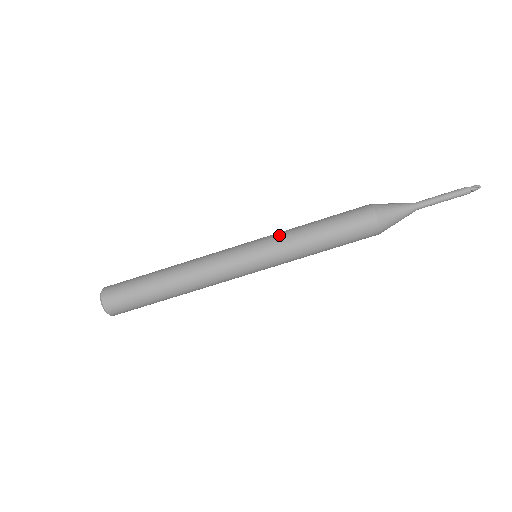
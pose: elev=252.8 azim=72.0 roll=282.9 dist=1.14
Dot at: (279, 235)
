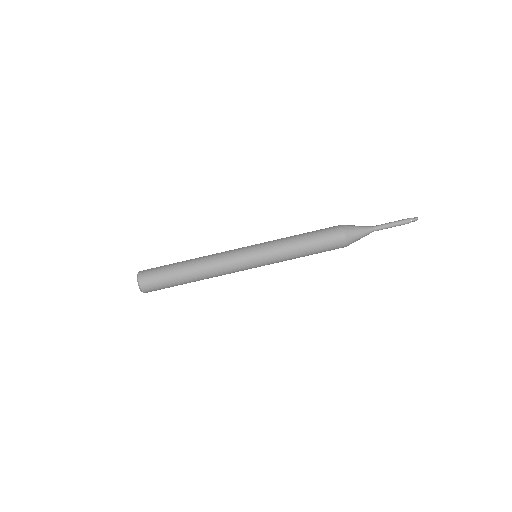
Dot at: (274, 241)
